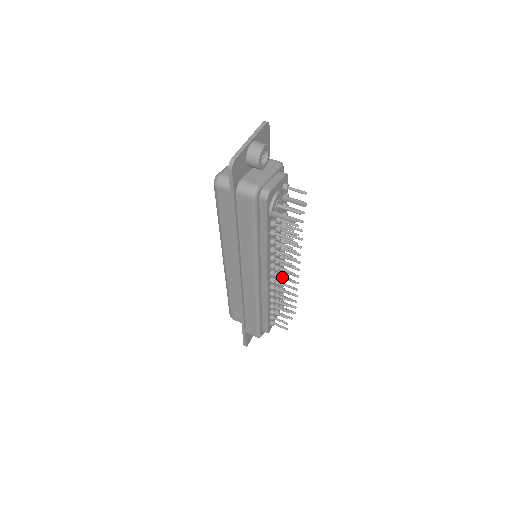
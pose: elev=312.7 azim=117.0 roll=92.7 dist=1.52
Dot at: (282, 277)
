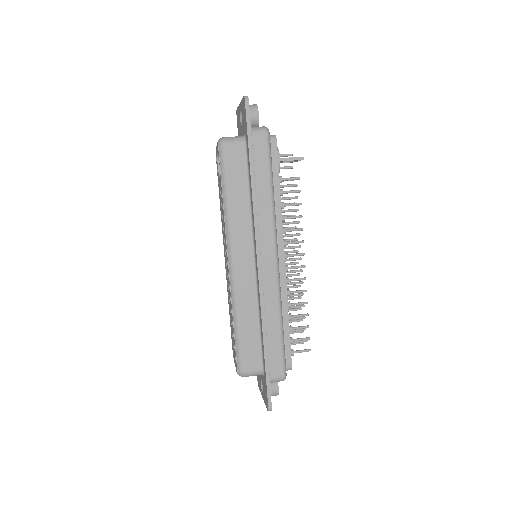
Dot at: (296, 254)
